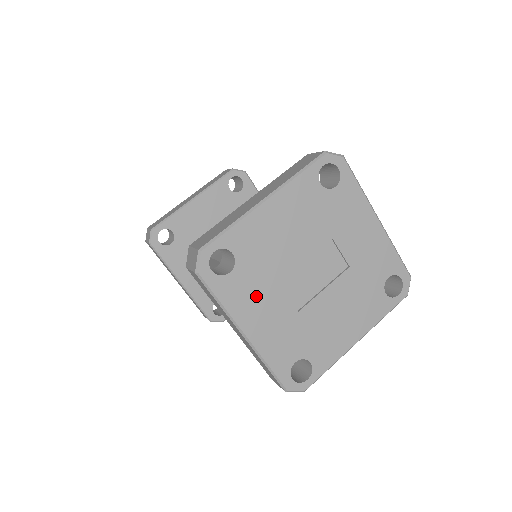
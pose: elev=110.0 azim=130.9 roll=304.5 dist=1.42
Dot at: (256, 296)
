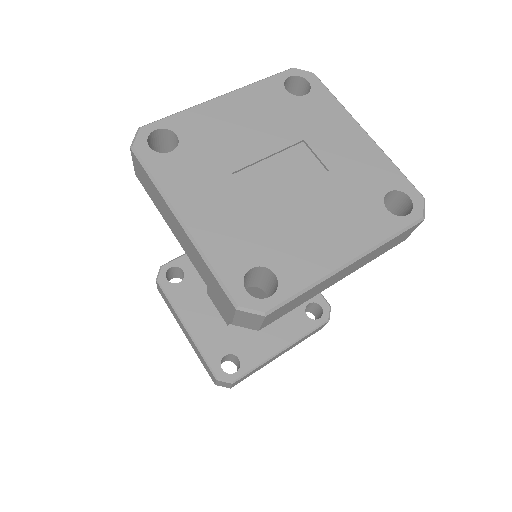
Dot at: (201, 180)
